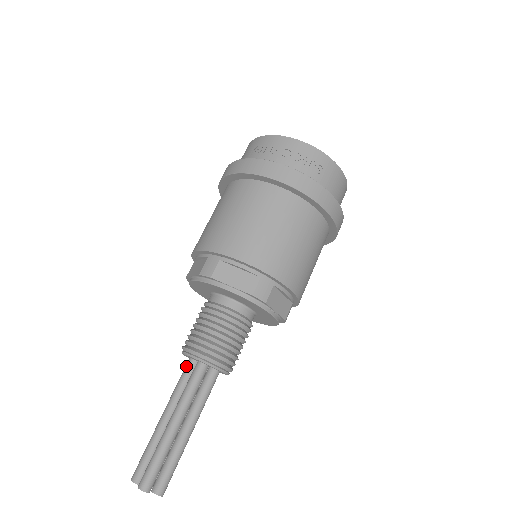
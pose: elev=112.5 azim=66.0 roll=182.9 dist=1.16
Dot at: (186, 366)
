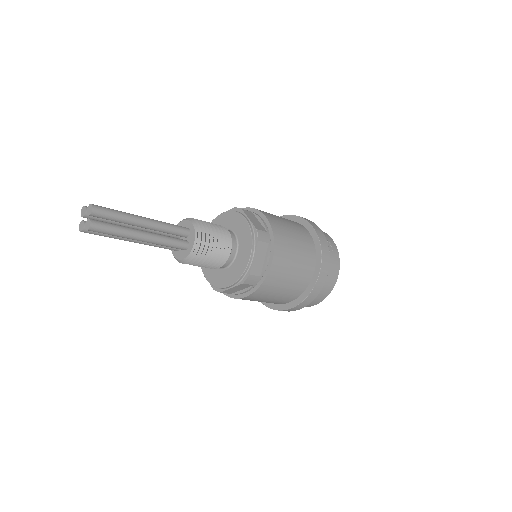
Dot at: occluded
